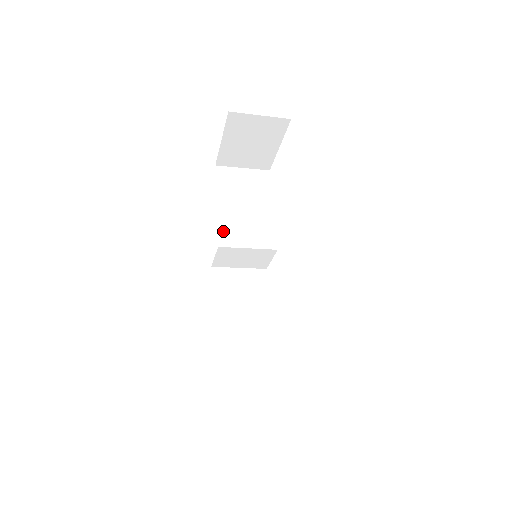
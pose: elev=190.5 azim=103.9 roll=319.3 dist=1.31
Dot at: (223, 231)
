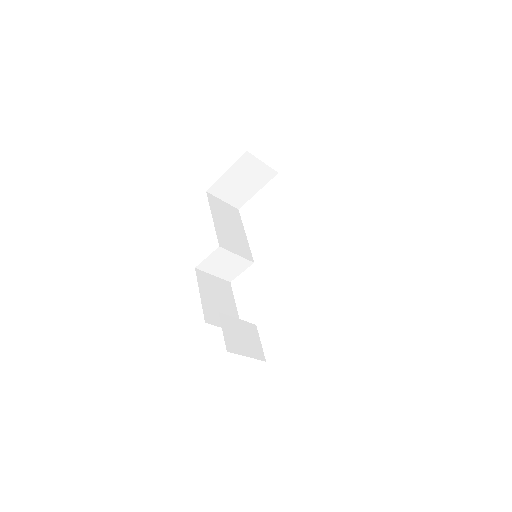
Dot at: (220, 237)
